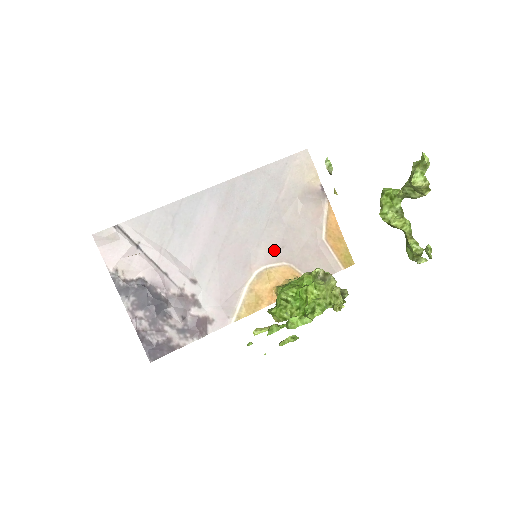
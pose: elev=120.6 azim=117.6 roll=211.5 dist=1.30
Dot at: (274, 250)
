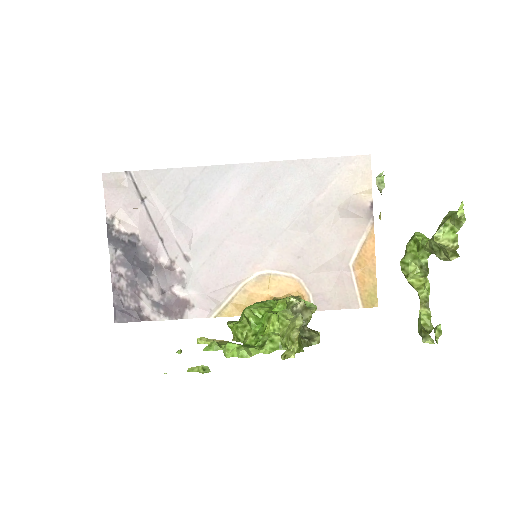
Dot at: (287, 257)
